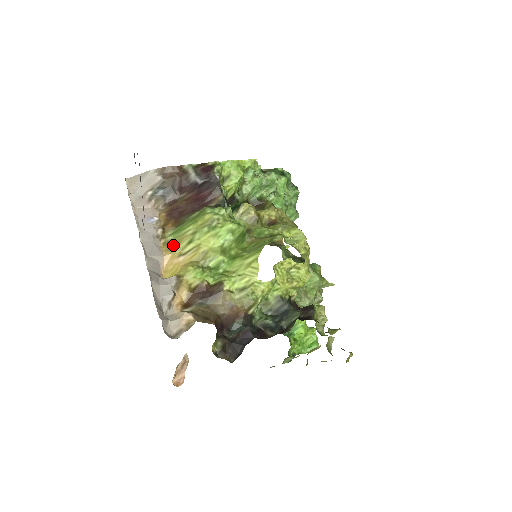
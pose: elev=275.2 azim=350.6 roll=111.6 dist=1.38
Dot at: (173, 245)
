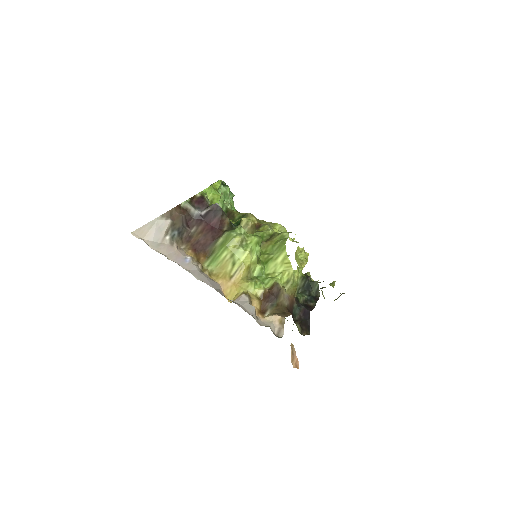
Dot at: (219, 272)
